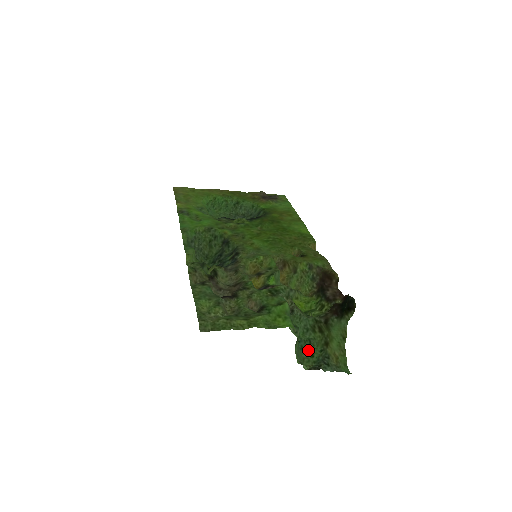
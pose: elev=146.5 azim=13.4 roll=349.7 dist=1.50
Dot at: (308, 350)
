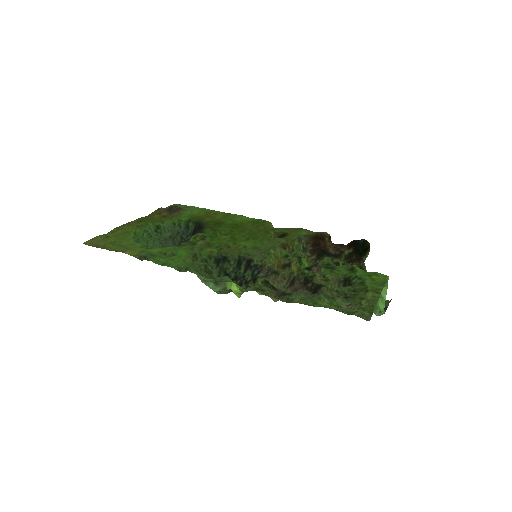
Dot at: occluded
